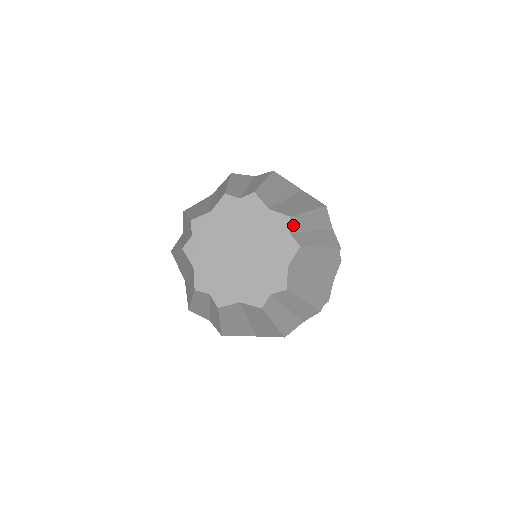
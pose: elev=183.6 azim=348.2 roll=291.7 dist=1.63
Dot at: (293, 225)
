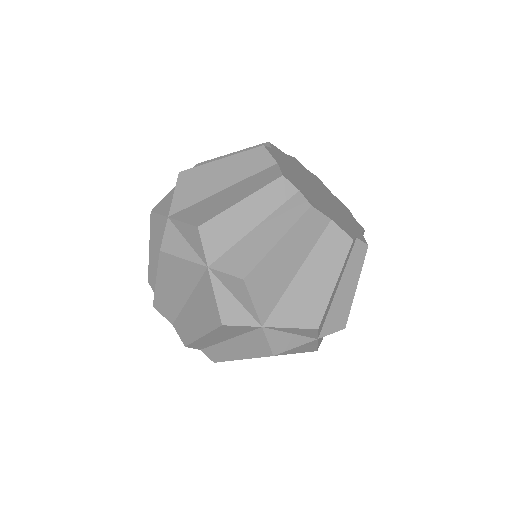
Dot at: occluded
